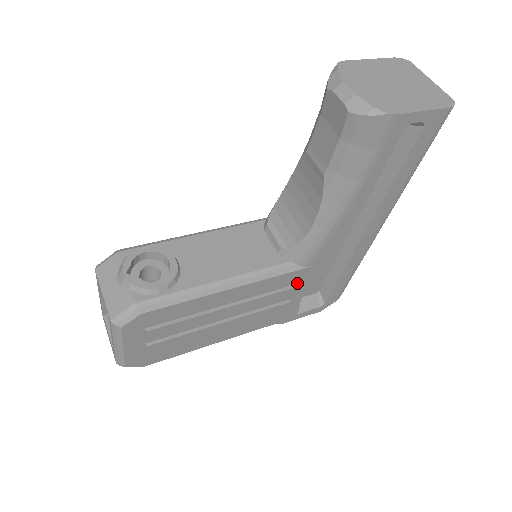
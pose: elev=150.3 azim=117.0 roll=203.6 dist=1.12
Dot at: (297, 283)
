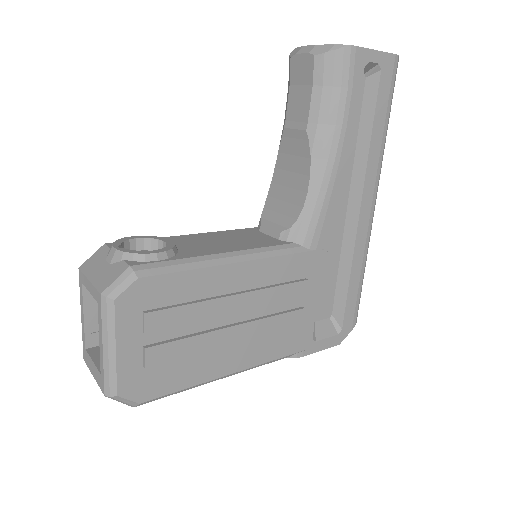
Dot at: (307, 277)
